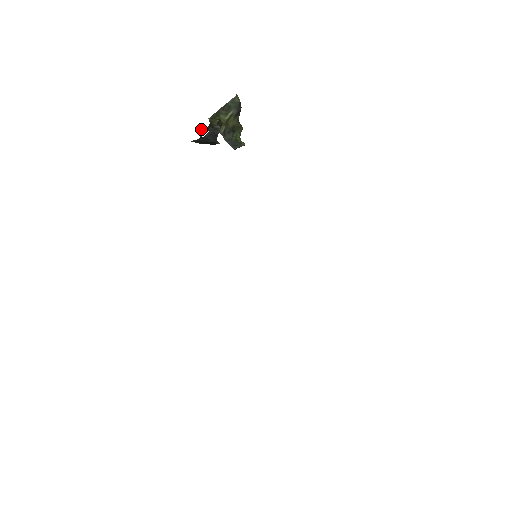
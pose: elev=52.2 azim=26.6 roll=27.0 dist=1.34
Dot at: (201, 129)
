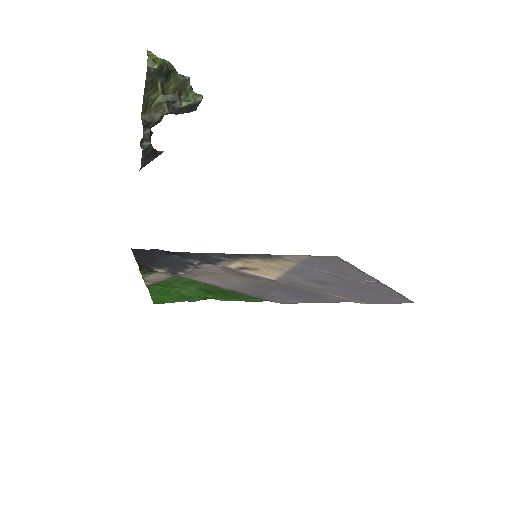
Dot at: (140, 142)
